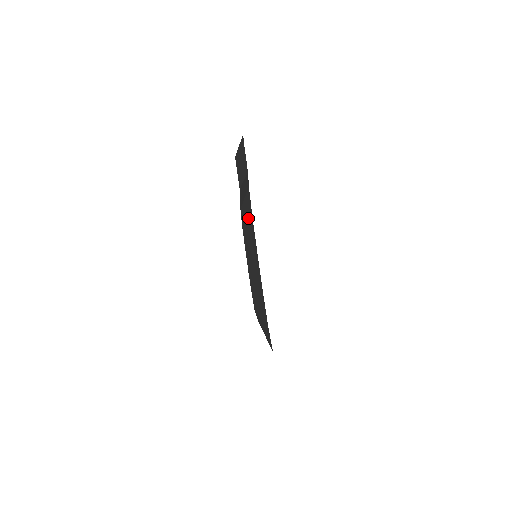
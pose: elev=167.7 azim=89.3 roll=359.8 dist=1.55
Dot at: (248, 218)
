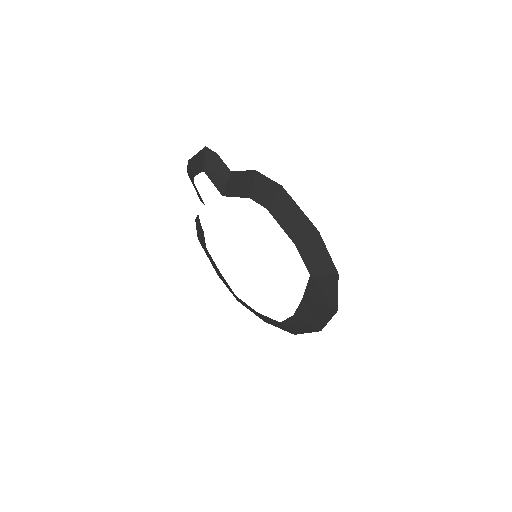
Dot at: (273, 192)
